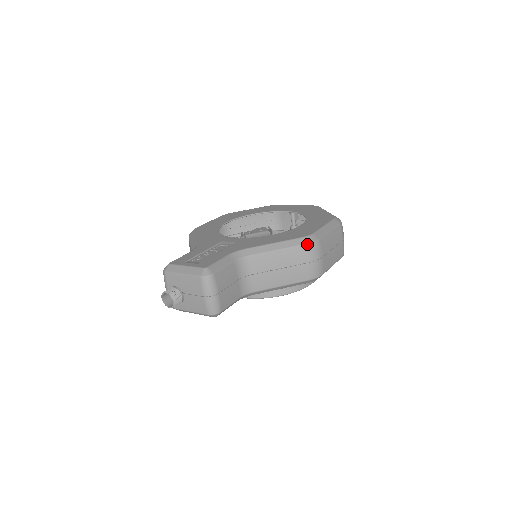
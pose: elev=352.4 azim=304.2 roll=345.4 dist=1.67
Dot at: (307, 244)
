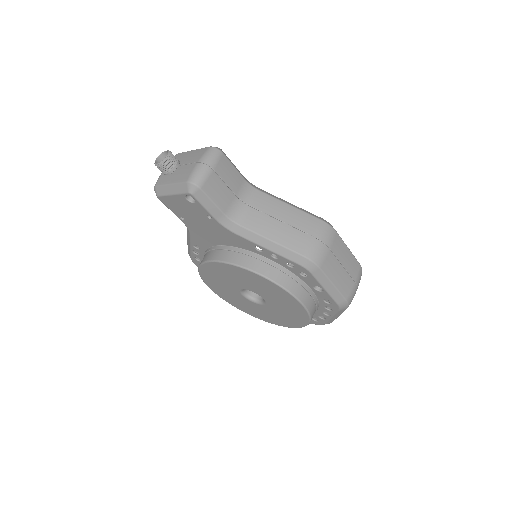
Dot at: (322, 220)
